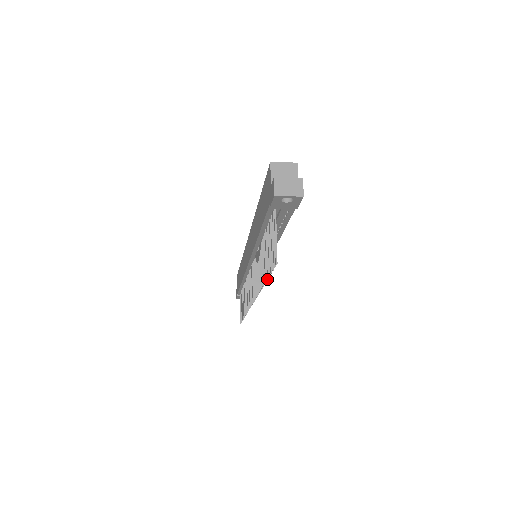
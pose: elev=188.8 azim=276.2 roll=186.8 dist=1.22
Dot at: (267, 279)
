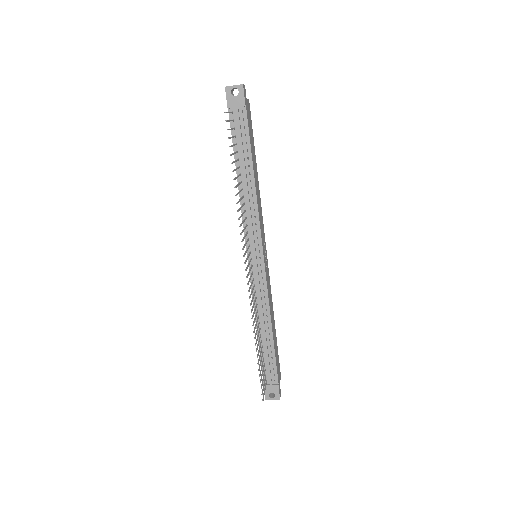
Dot at: (232, 163)
